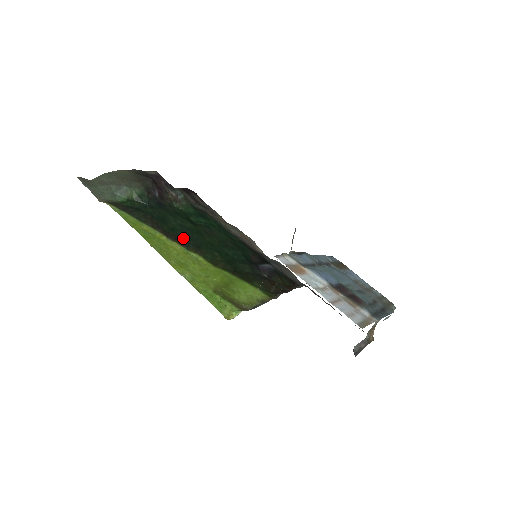
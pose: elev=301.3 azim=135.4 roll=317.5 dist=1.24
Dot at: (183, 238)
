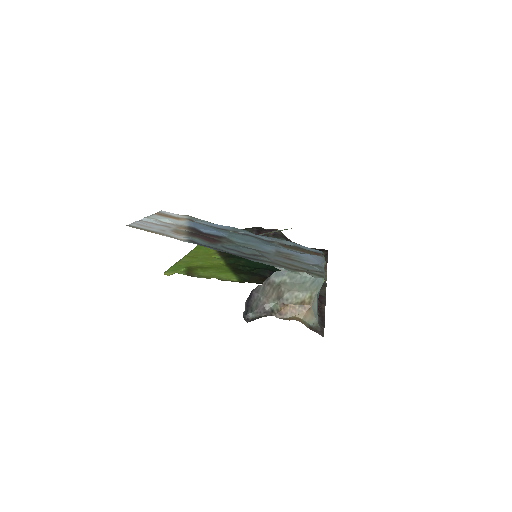
Dot at: (231, 254)
